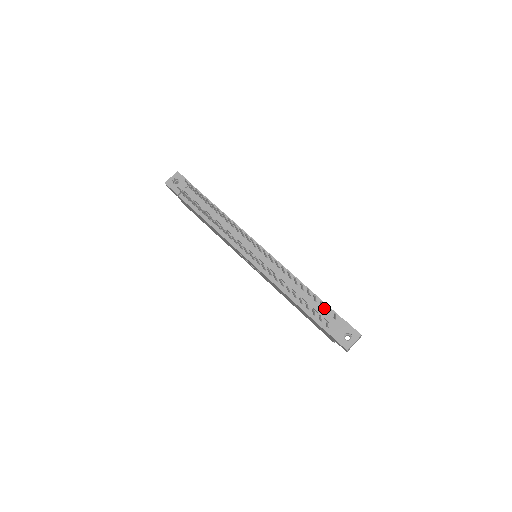
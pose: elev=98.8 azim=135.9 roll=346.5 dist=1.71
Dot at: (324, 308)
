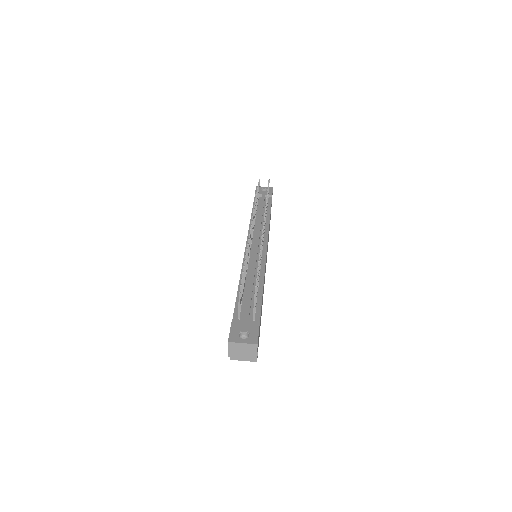
Dot at: (256, 307)
